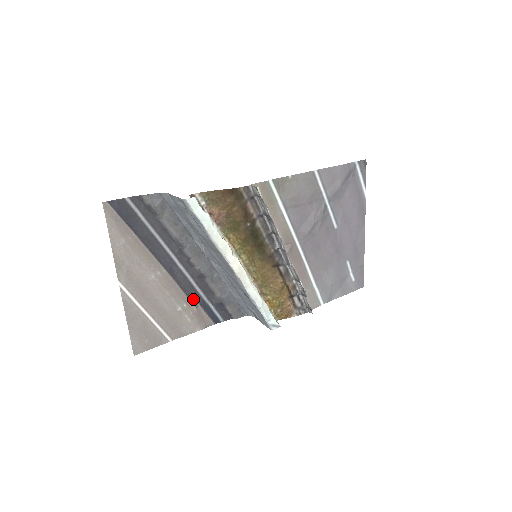
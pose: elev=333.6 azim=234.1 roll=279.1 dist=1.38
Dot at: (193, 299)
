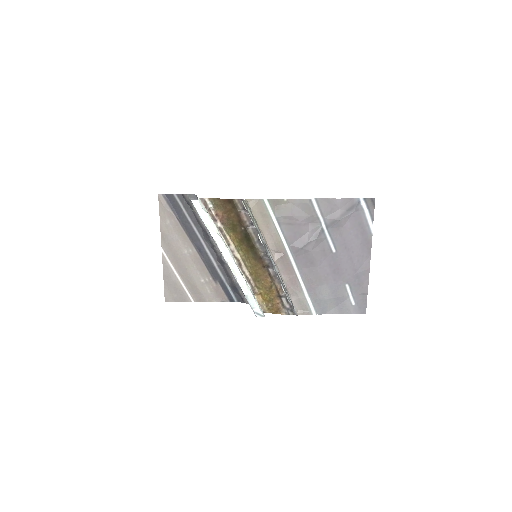
Dot at: (214, 277)
